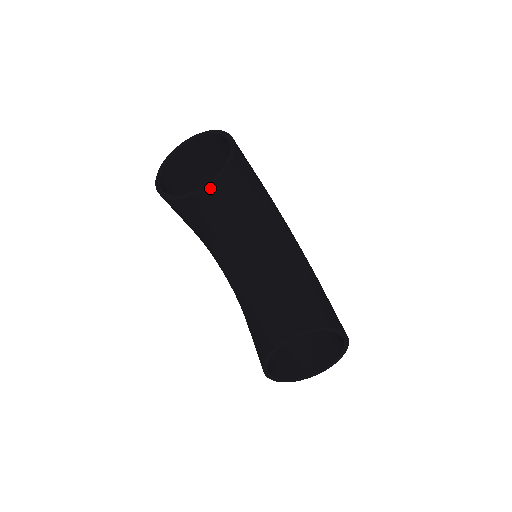
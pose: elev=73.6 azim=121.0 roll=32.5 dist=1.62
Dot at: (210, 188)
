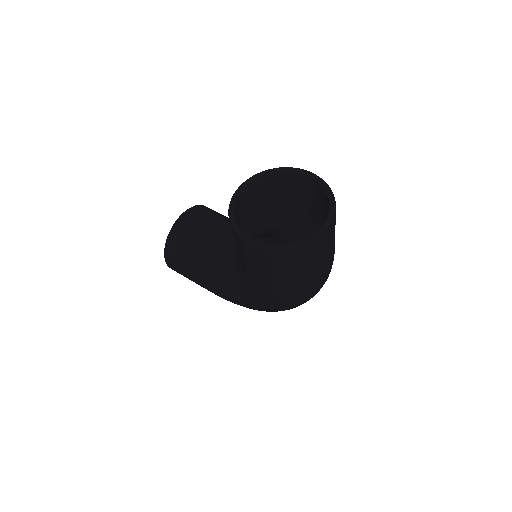
Dot at: (185, 214)
